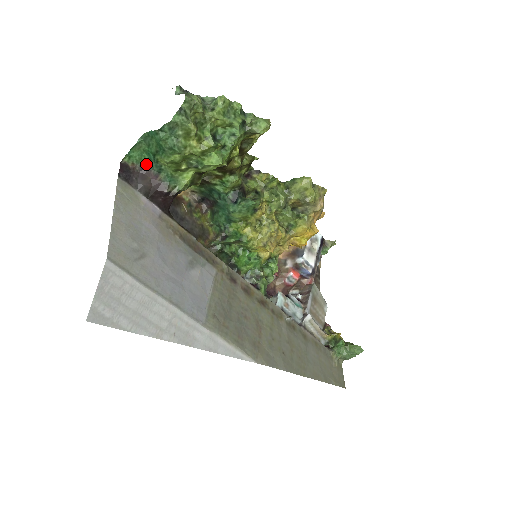
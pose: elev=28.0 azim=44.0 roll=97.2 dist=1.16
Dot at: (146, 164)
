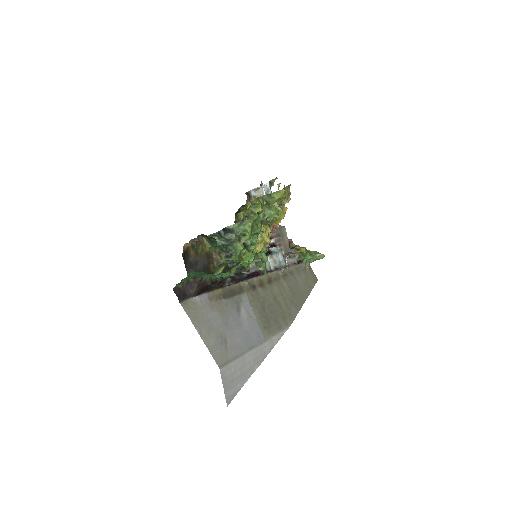
Dot at: (191, 278)
